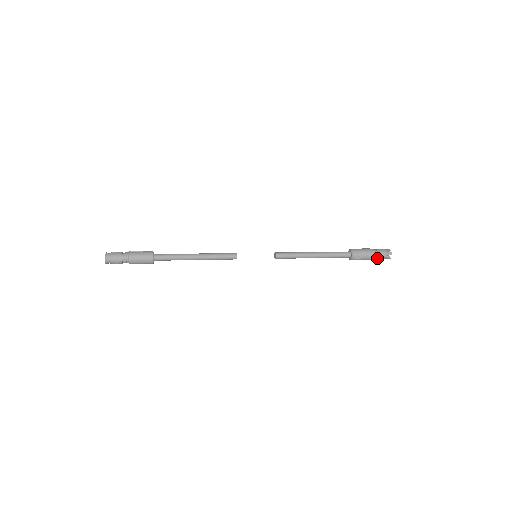
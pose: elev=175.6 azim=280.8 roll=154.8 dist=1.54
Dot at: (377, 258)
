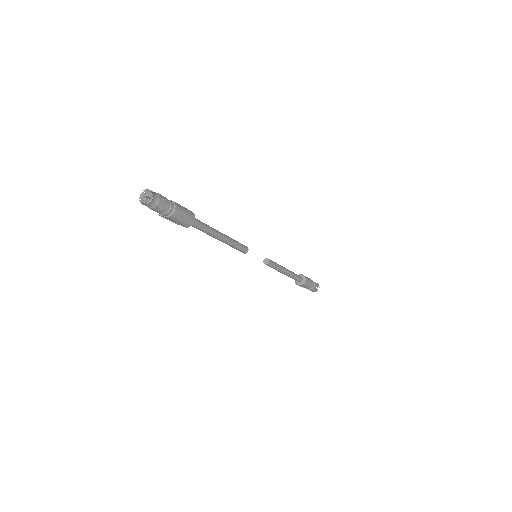
Dot at: (313, 288)
